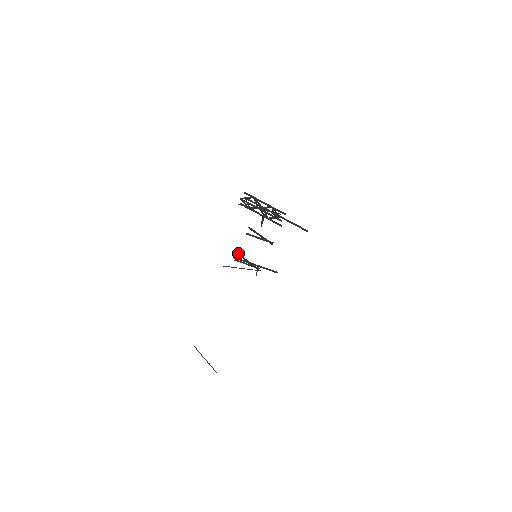
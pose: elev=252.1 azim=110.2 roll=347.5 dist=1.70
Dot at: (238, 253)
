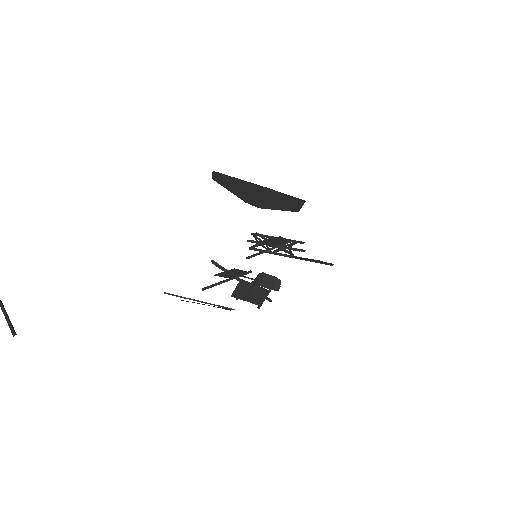
Dot at: (204, 288)
